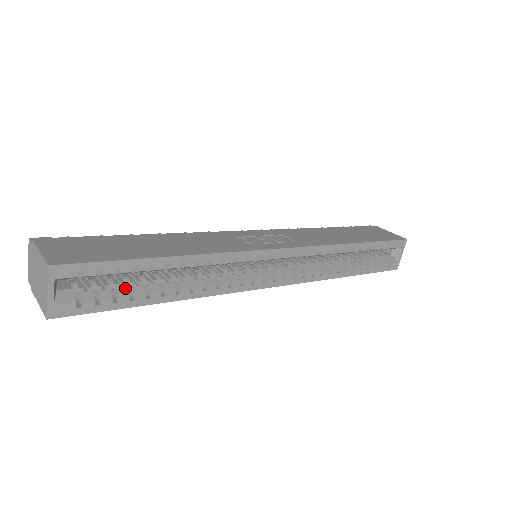
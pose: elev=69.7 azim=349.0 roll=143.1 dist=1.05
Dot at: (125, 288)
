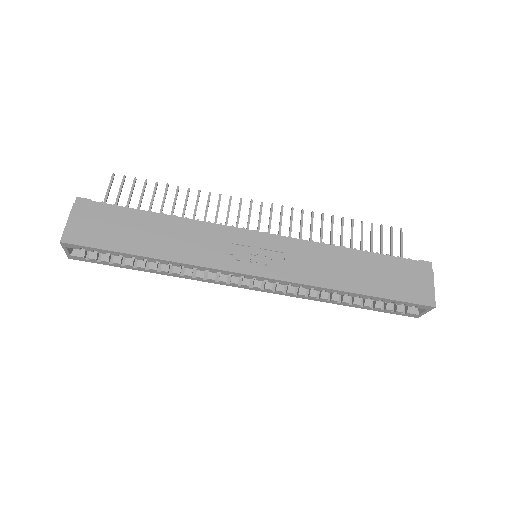
Dot at: (120, 257)
